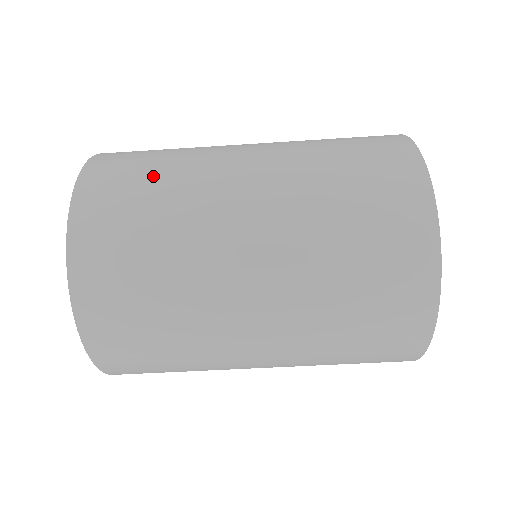
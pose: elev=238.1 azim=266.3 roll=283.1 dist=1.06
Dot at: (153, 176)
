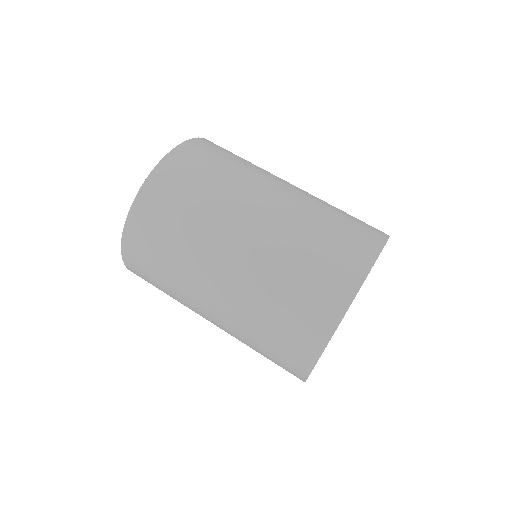
Dot at: occluded
